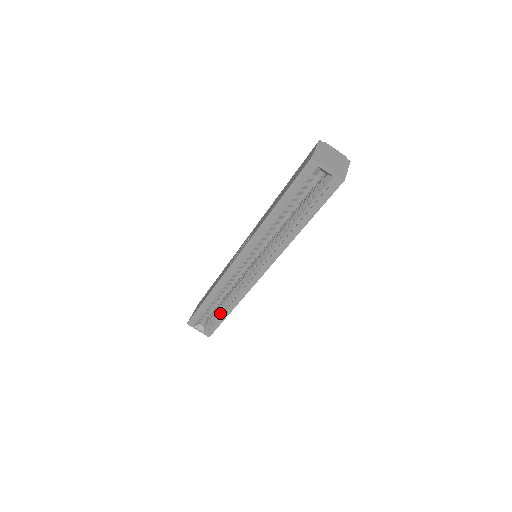
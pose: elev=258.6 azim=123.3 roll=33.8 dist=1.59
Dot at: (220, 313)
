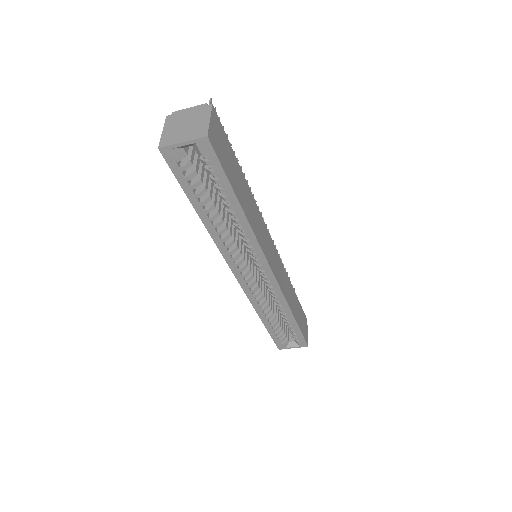
Dot at: (288, 324)
